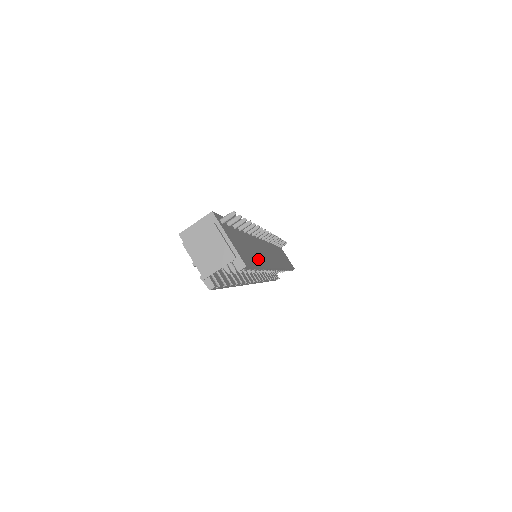
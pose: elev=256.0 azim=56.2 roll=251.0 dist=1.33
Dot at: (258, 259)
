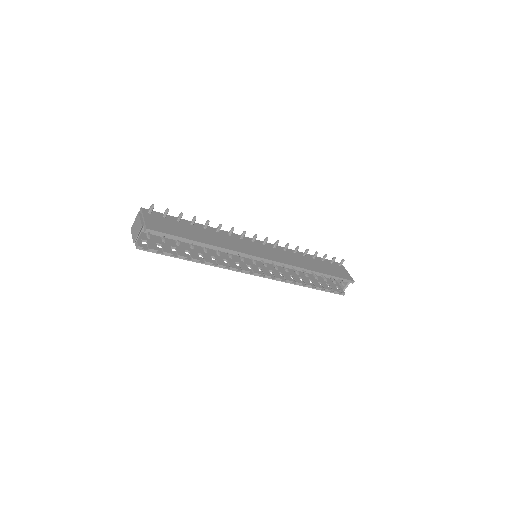
Dot at: (199, 238)
